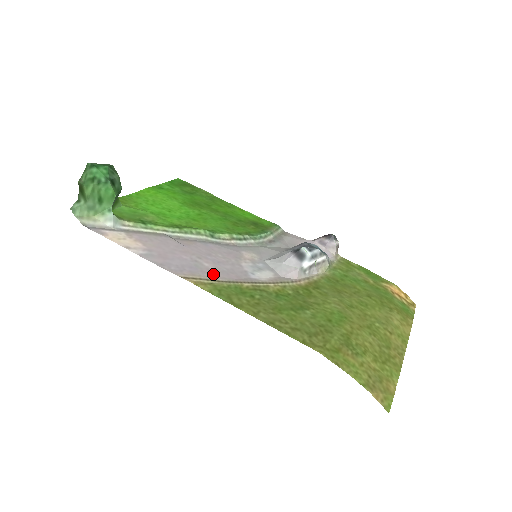
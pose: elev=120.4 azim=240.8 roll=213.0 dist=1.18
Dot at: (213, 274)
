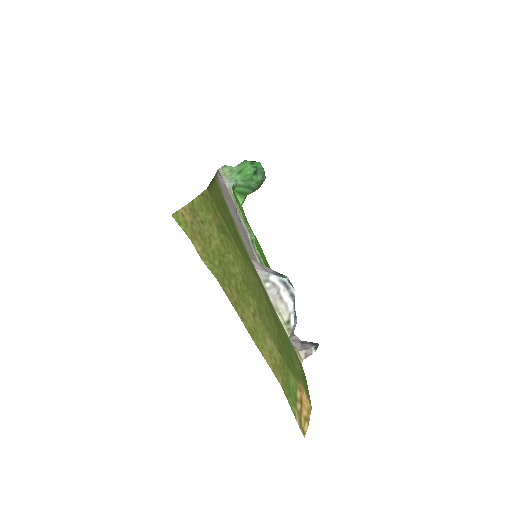
Dot at: (227, 201)
